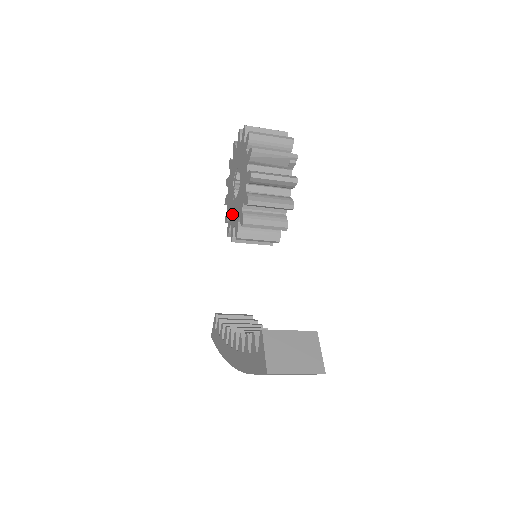
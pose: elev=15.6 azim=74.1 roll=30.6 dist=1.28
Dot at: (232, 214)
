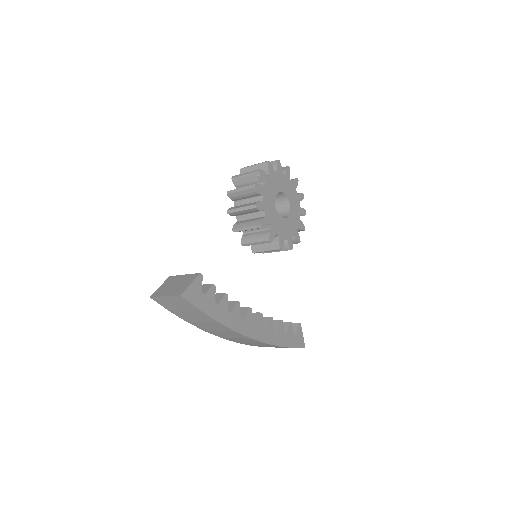
Dot at: occluded
